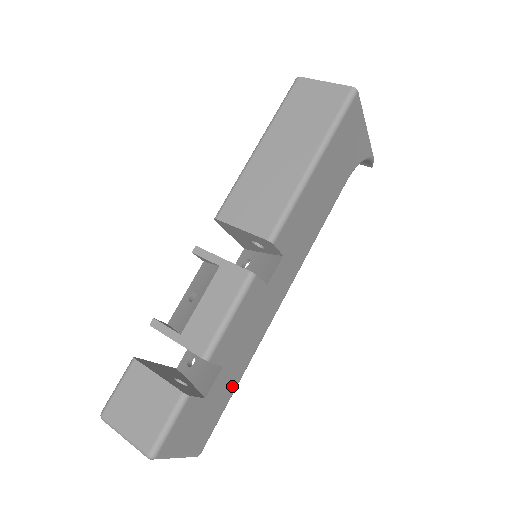
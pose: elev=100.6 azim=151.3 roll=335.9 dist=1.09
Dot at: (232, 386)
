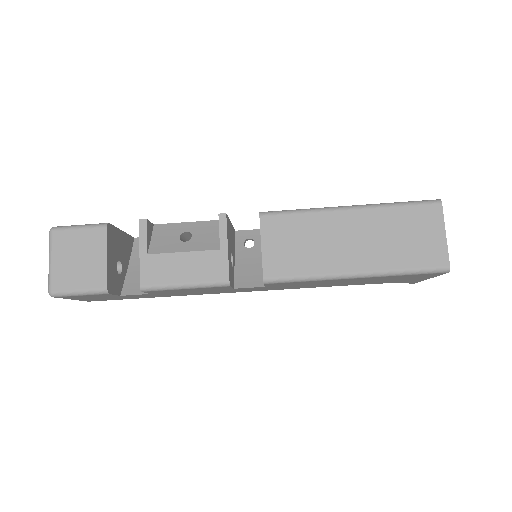
Dot at: (148, 297)
